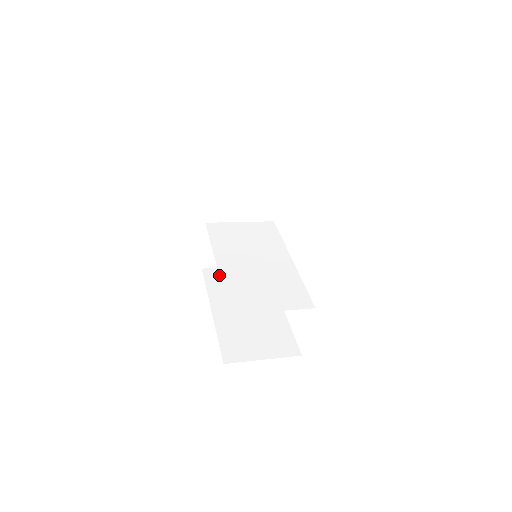
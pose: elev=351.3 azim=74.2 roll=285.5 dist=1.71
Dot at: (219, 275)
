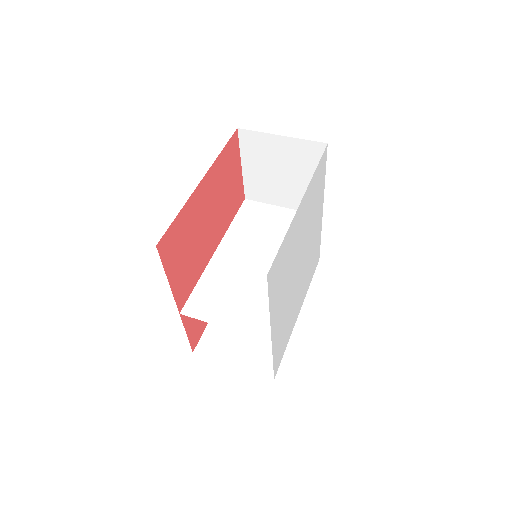
Dot at: (207, 265)
